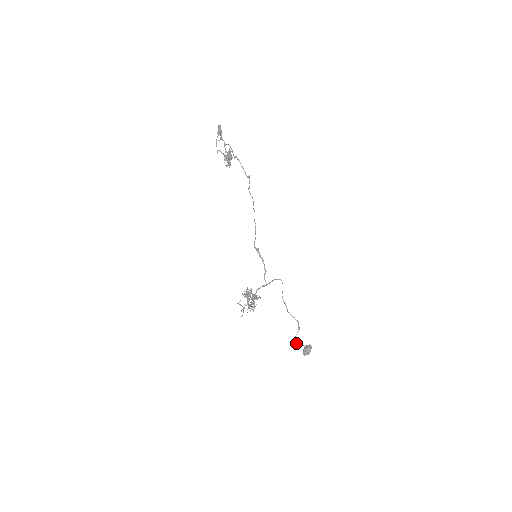
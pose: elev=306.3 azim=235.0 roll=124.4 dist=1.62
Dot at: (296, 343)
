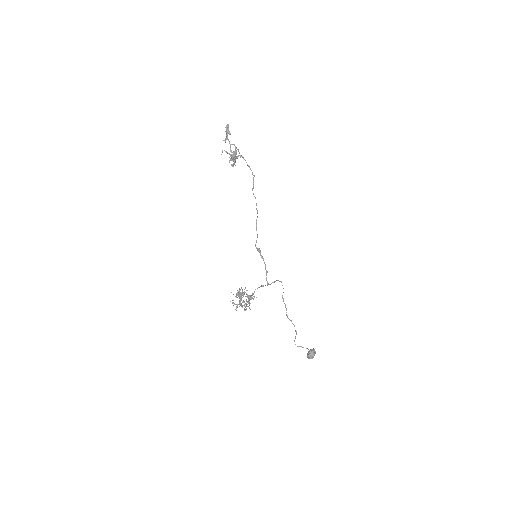
Dot at: (297, 346)
